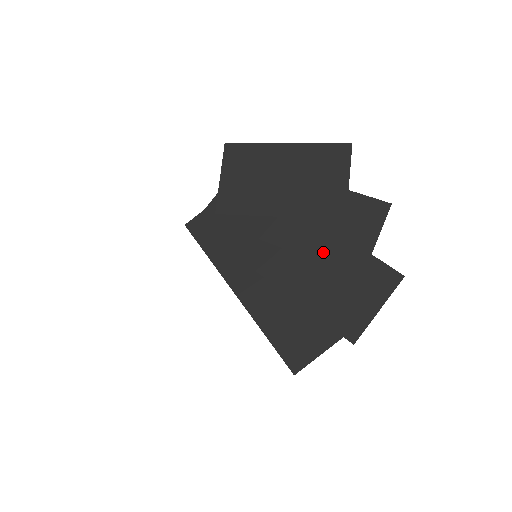
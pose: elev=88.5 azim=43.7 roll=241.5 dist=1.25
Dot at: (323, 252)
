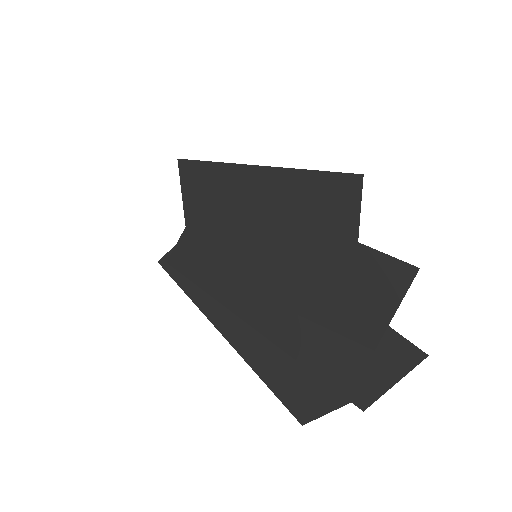
Dot at: (326, 316)
